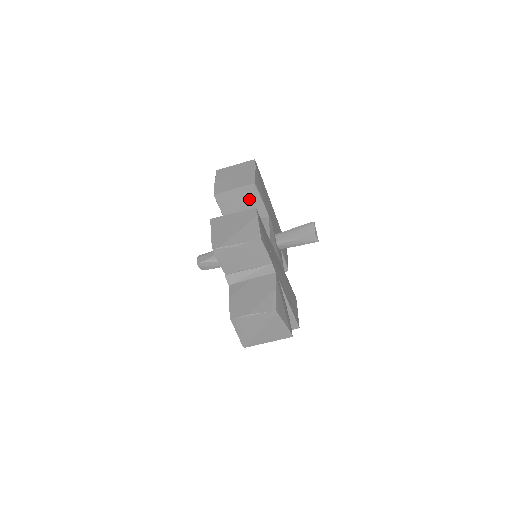
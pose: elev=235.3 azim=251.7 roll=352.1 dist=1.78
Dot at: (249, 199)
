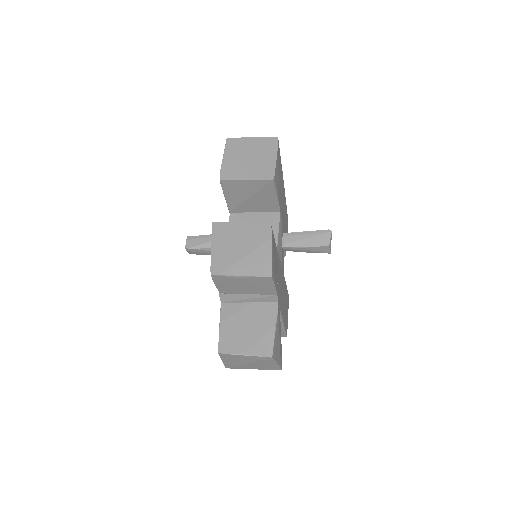
Dot at: (262, 192)
